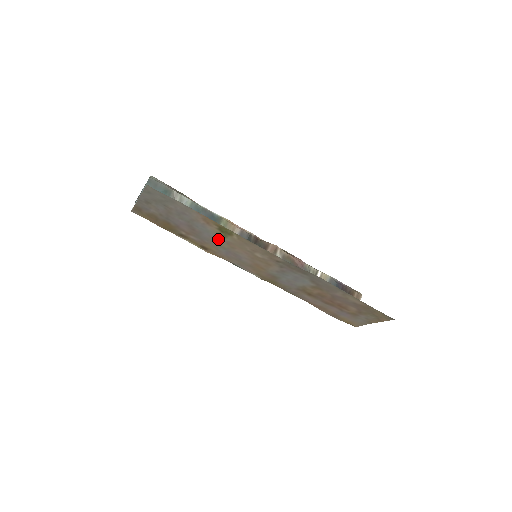
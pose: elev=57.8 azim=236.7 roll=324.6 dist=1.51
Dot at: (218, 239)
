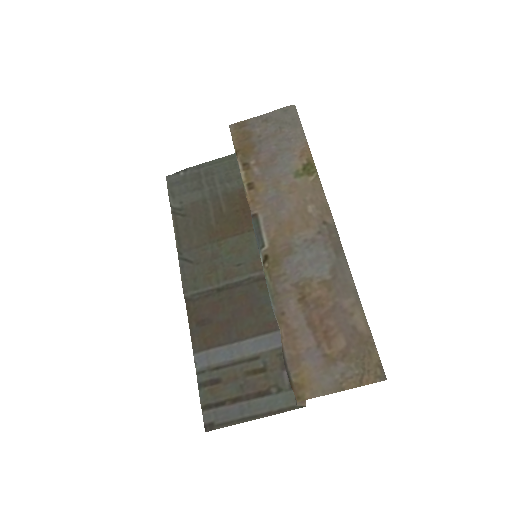
Dot at: (286, 178)
